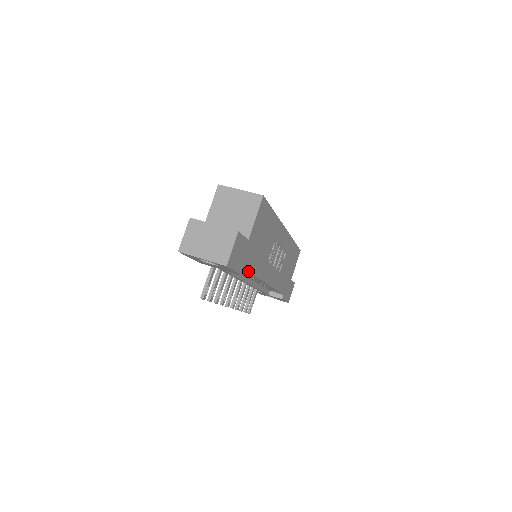
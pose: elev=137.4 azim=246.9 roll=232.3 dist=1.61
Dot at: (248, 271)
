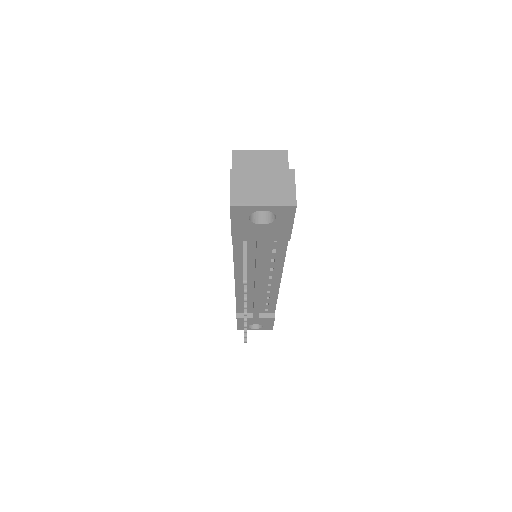
Dot at: occluded
